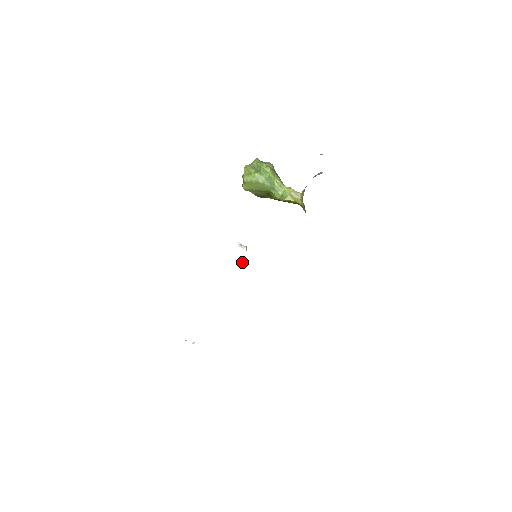
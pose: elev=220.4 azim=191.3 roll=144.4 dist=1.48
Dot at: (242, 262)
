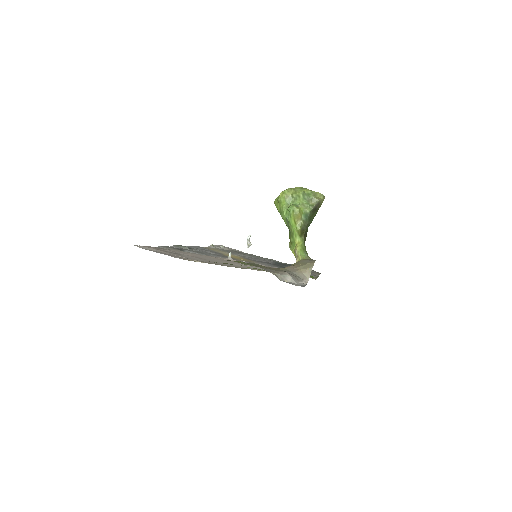
Dot at: (228, 257)
